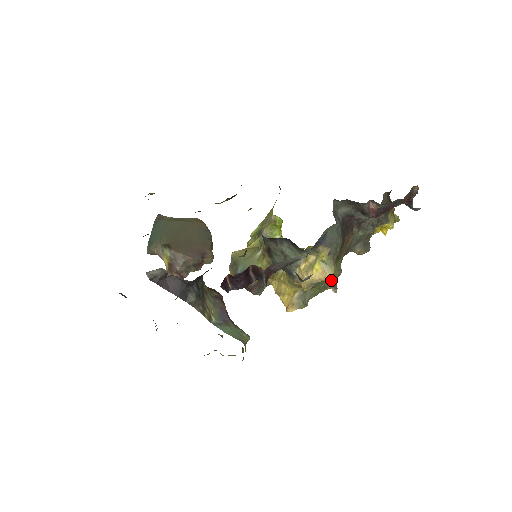
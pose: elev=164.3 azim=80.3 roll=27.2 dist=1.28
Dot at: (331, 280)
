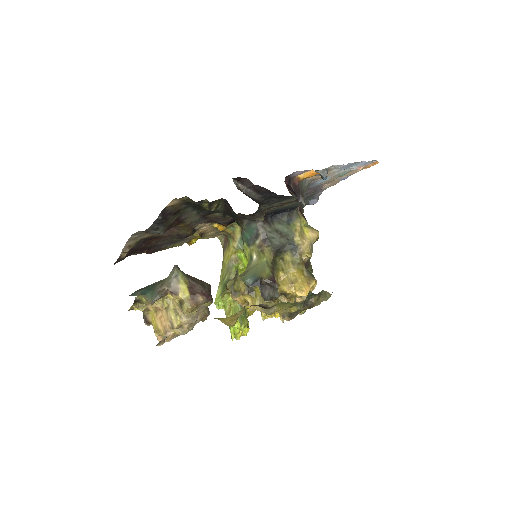
Dot at: (311, 267)
